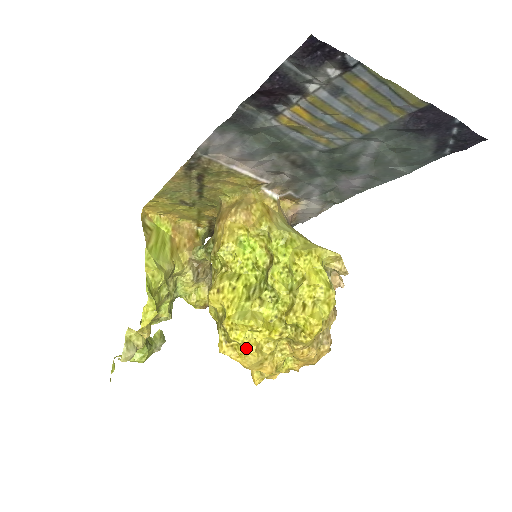
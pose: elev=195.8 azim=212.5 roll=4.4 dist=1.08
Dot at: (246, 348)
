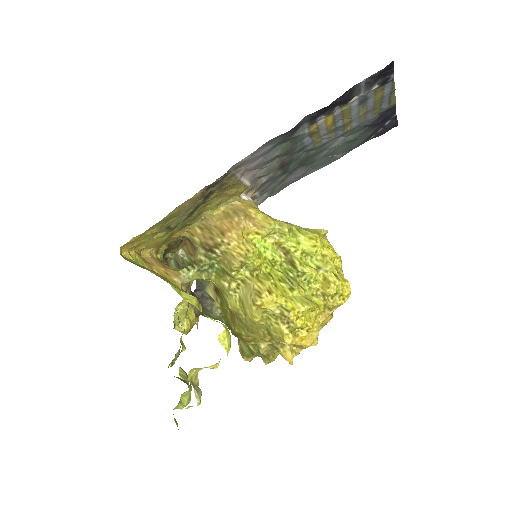
Dot at: (312, 328)
